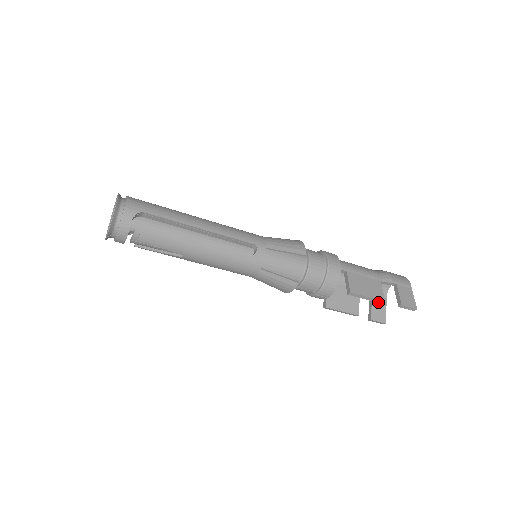
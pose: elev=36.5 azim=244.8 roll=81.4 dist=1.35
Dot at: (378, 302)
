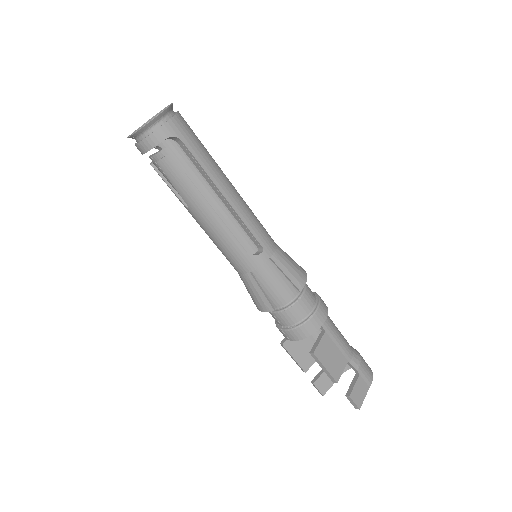
Dot at: (331, 378)
